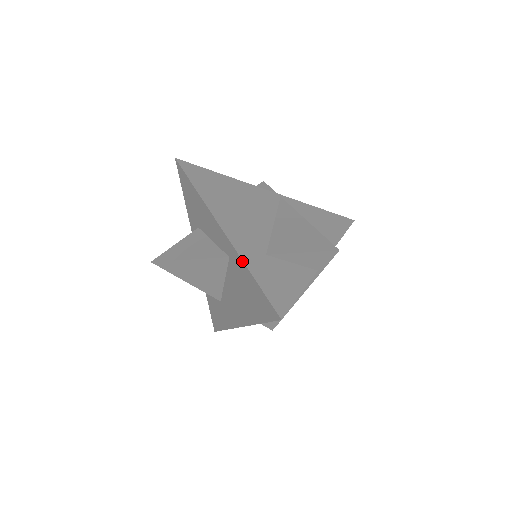
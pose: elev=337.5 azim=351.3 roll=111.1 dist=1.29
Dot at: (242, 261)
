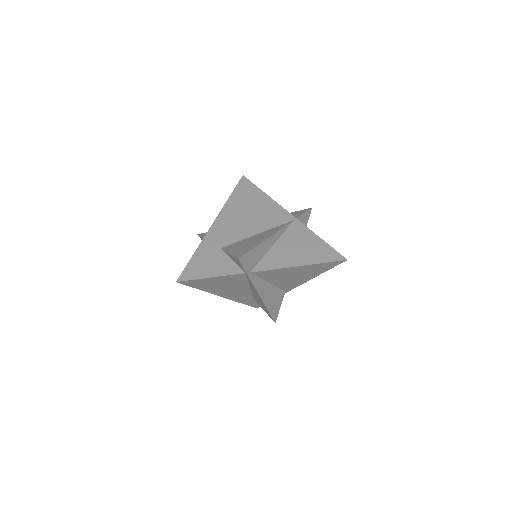
Dot at: (200, 245)
